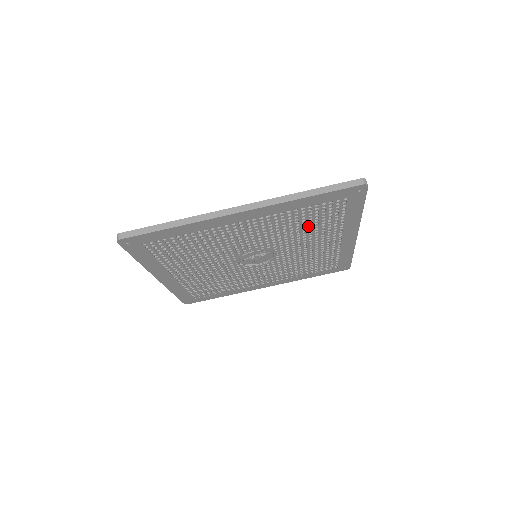
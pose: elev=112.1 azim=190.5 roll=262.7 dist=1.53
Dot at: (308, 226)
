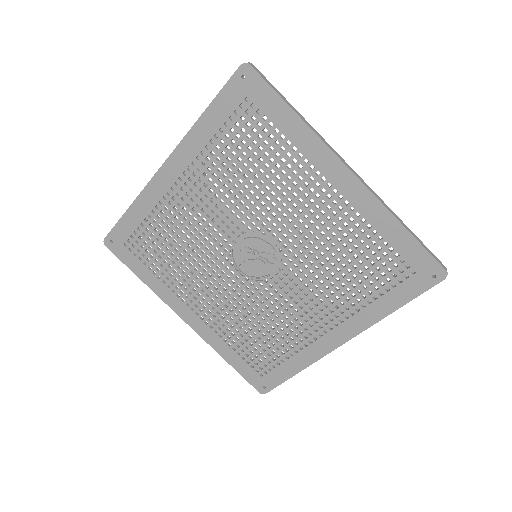
Dot at: (345, 270)
